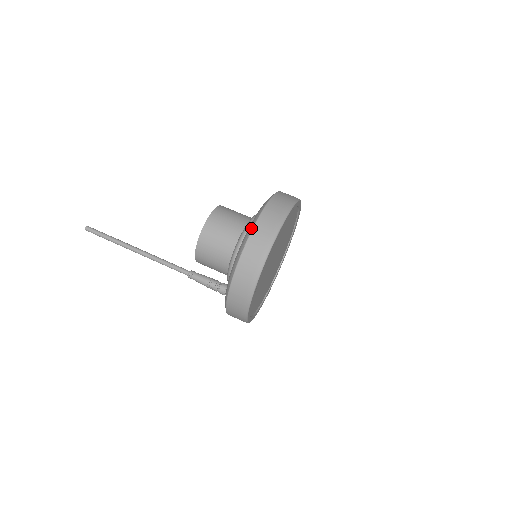
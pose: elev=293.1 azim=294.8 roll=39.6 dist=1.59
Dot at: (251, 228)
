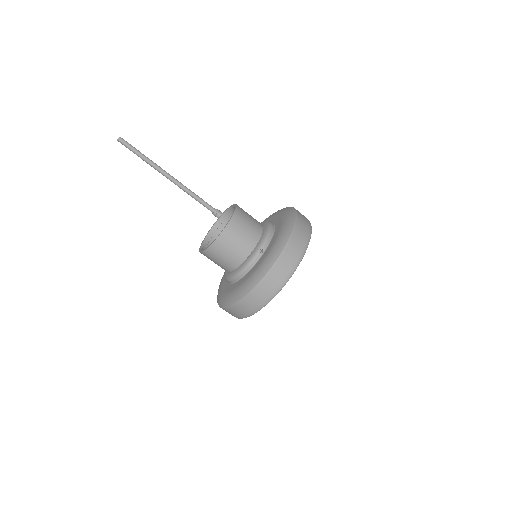
Dot at: (220, 306)
